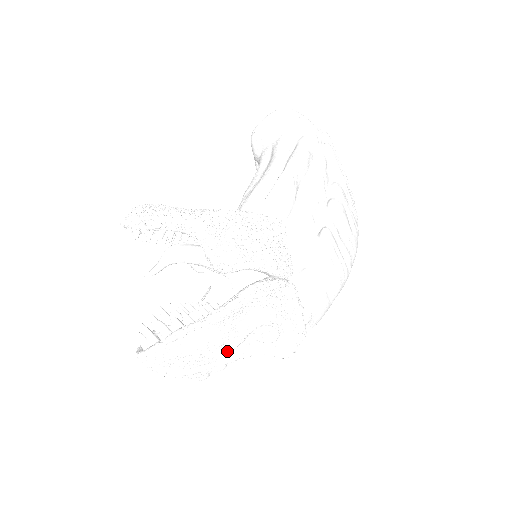
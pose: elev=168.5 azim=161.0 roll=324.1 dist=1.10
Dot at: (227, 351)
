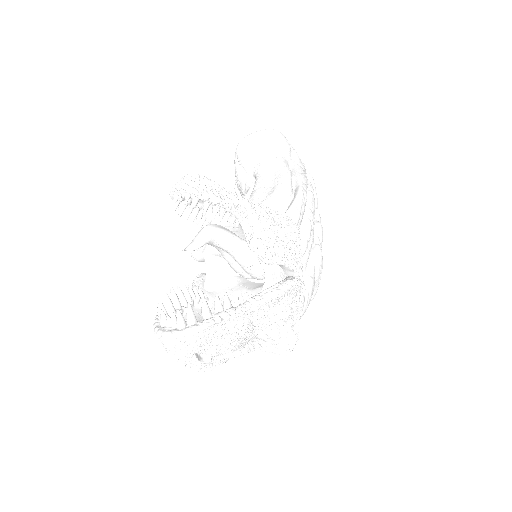
Dot at: (246, 342)
